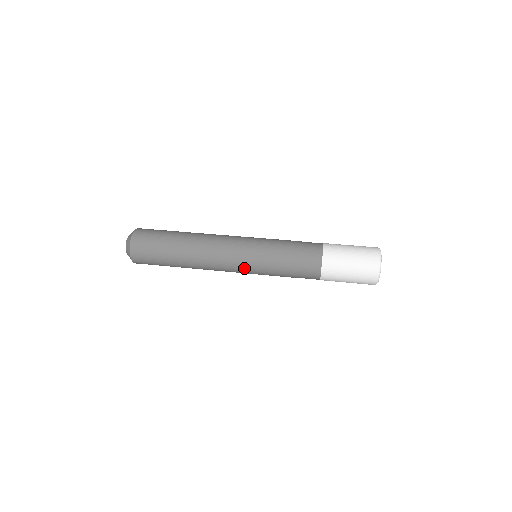
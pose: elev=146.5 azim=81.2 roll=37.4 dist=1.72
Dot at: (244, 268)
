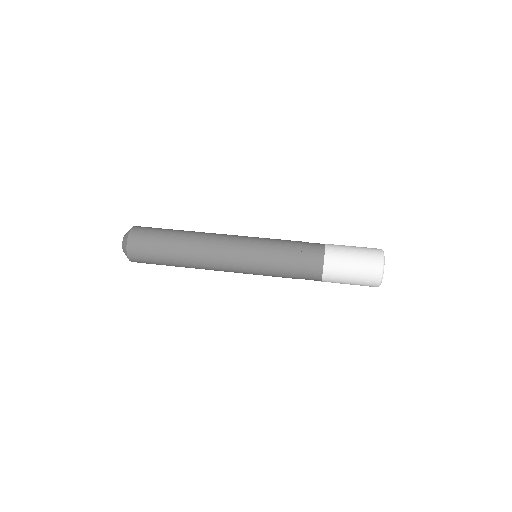
Dot at: (244, 254)
